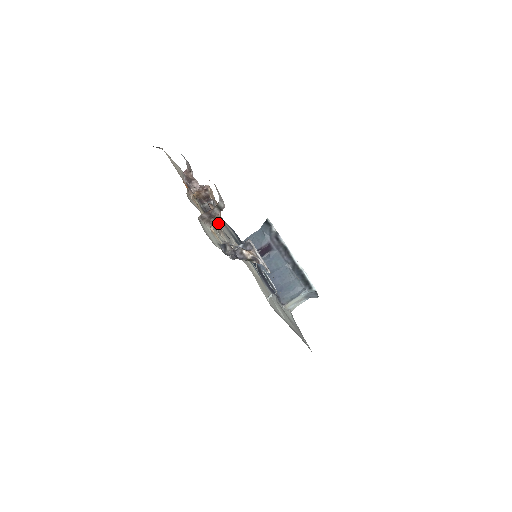
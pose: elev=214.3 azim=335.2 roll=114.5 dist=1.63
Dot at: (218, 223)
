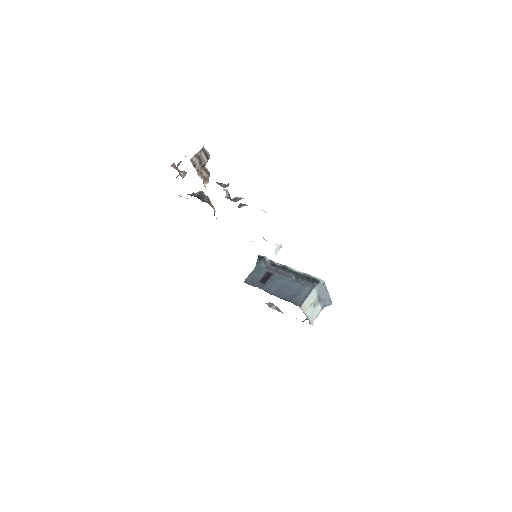
Dot at: (211, 206)
